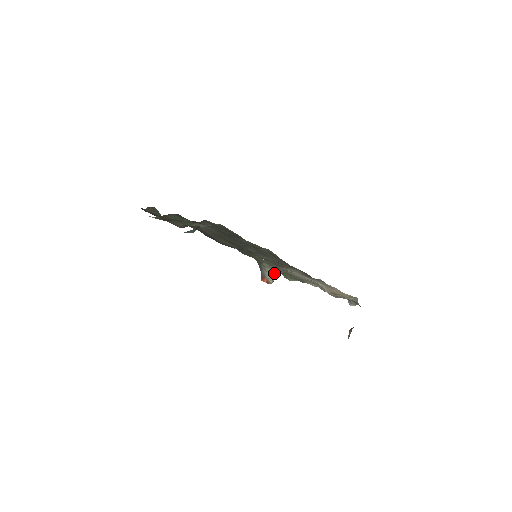
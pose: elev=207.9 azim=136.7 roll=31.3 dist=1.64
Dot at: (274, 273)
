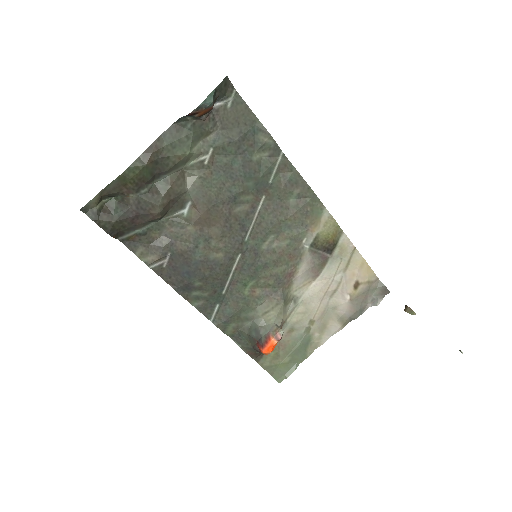
Dot at: (276, 323)
